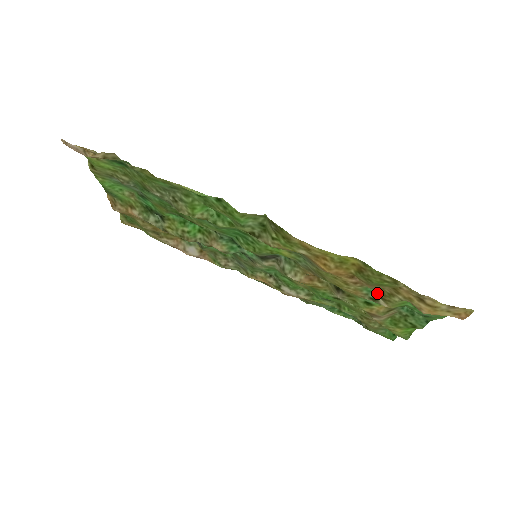
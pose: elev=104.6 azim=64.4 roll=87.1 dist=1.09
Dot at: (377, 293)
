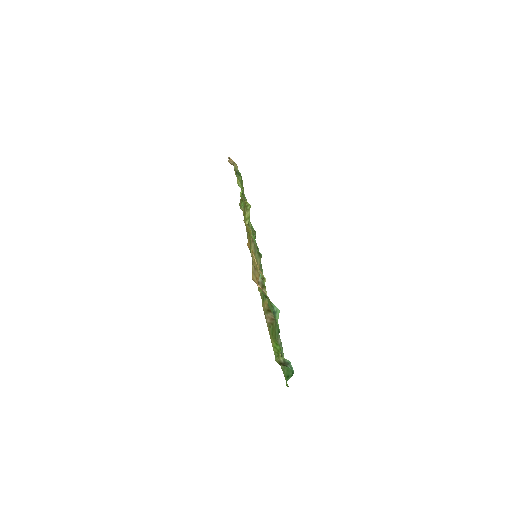
Dot at: (259, 276)
